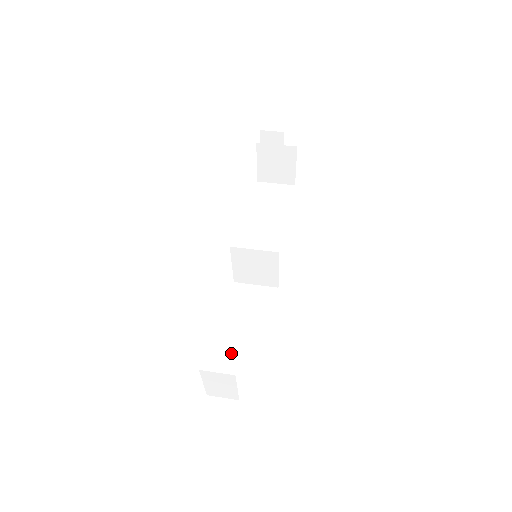
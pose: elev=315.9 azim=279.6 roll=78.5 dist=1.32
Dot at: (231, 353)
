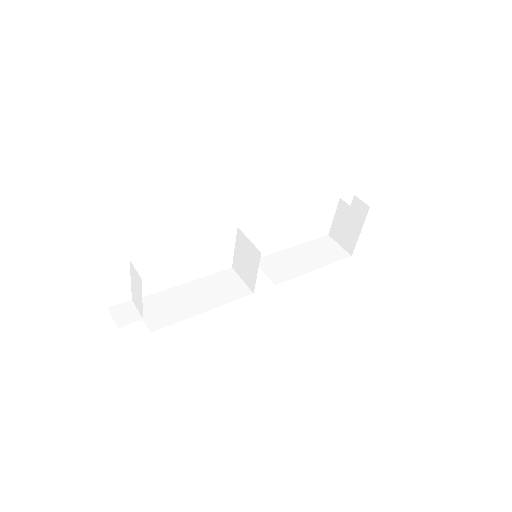
Dot at: (175, 296)
